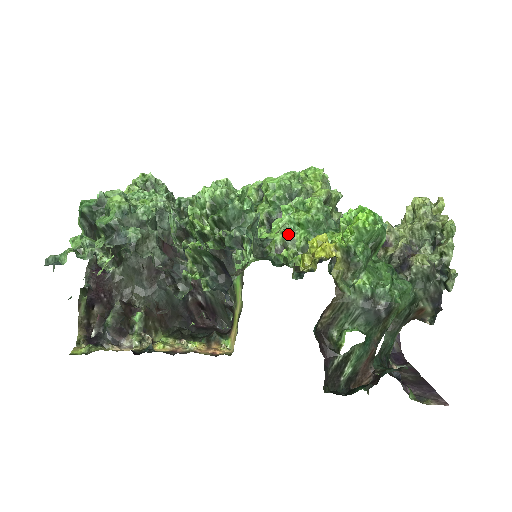
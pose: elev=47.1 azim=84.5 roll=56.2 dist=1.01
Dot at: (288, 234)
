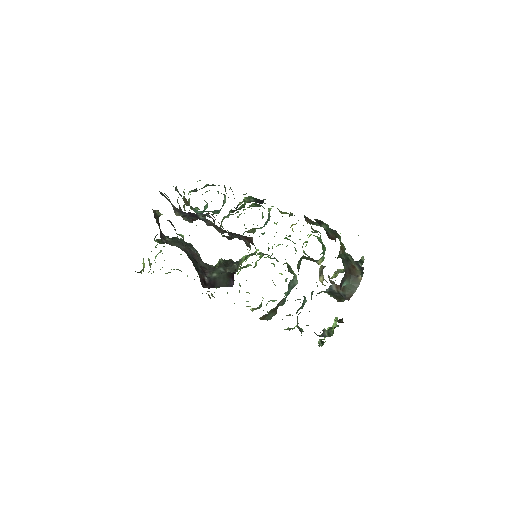
Dot at: occluded
